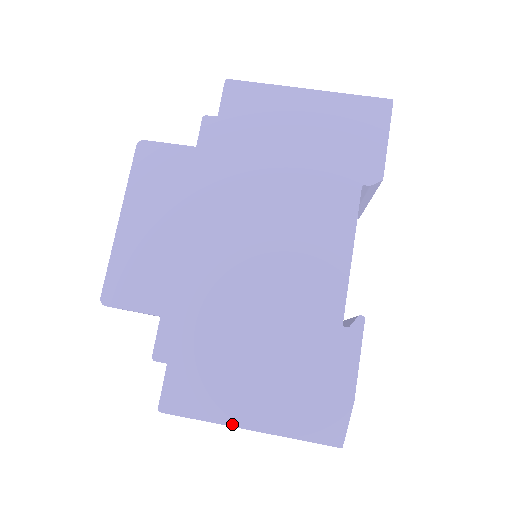
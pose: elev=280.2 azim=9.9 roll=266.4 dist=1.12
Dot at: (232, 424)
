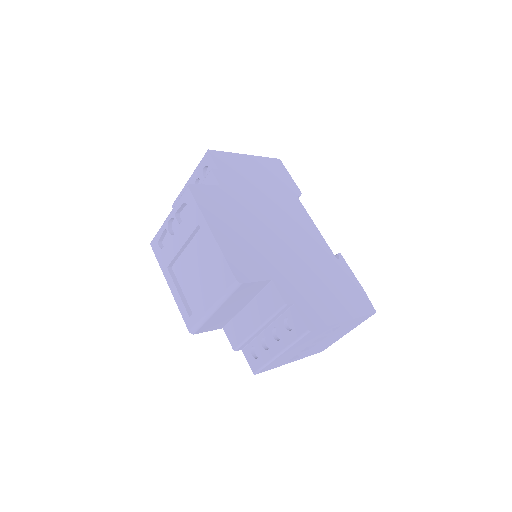
Dot at: (339, 321)
